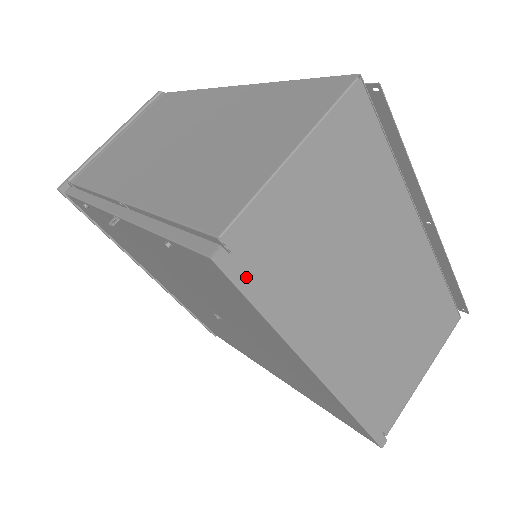
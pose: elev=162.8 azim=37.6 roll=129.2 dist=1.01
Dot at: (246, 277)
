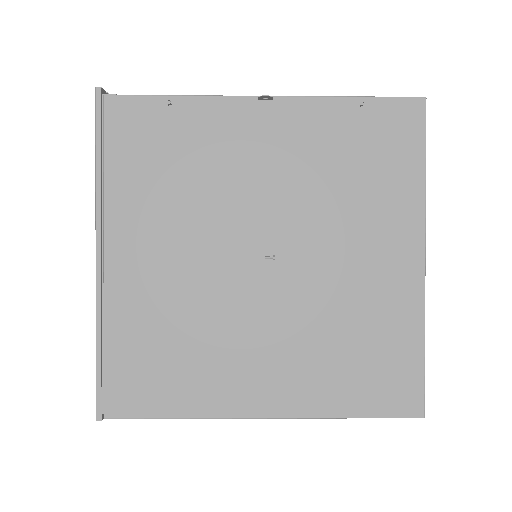
Dot at: (423, 131)
